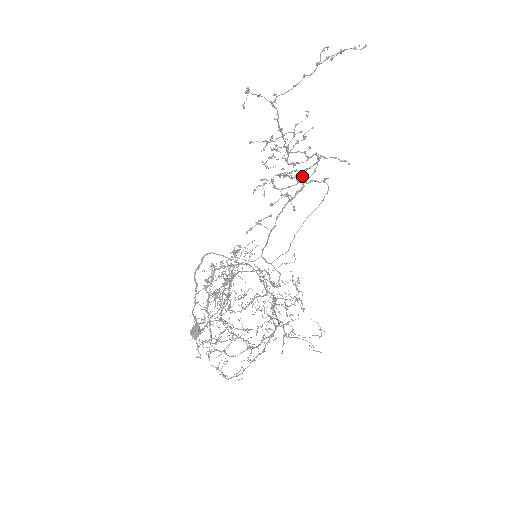
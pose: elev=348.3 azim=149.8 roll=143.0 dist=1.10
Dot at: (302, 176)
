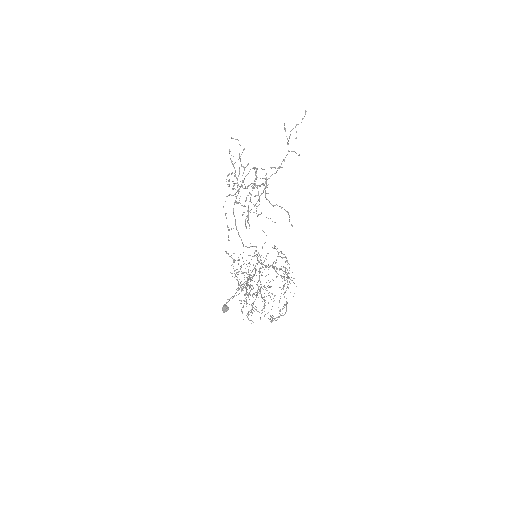
Dot at: occluded
